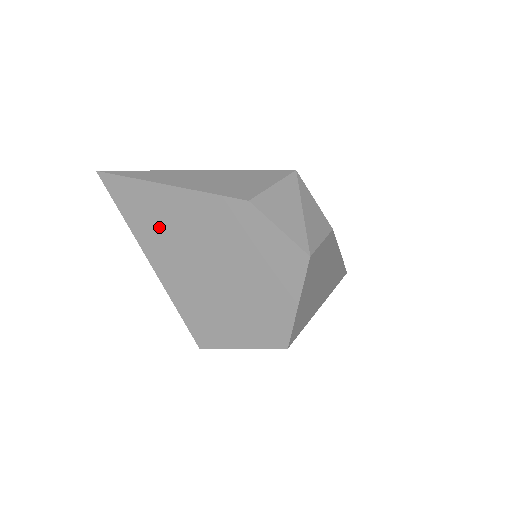
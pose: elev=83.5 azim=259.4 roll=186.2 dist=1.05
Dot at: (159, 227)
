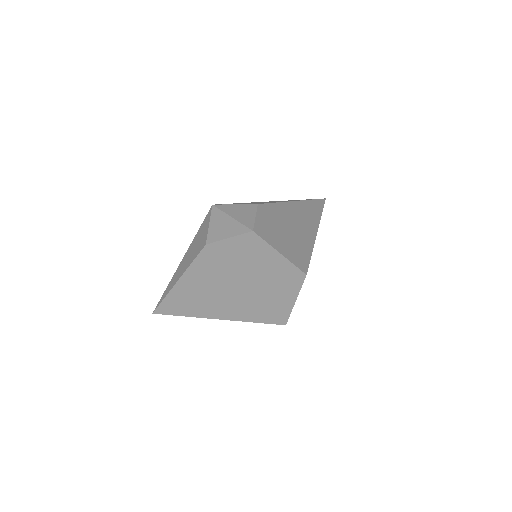
Dot at: (199, 301)
